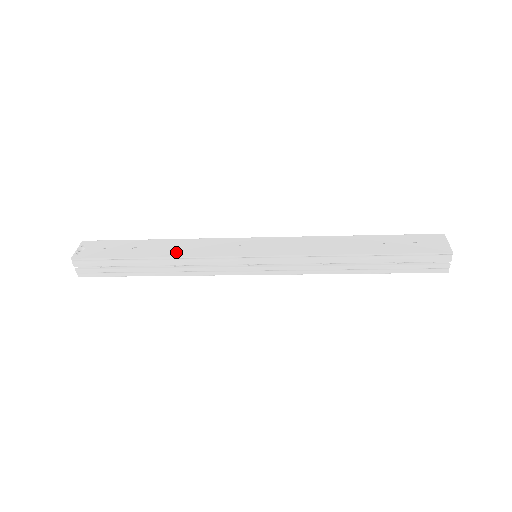
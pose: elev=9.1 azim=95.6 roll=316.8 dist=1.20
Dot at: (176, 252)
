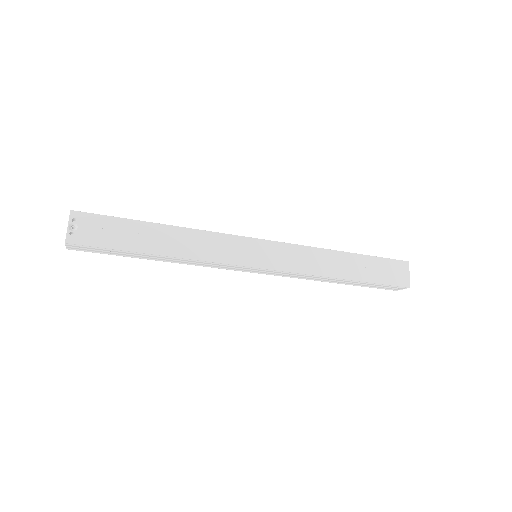
Dot at: (184, 250)
